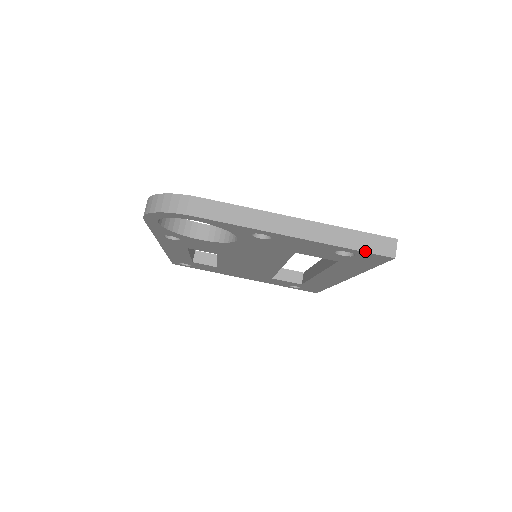
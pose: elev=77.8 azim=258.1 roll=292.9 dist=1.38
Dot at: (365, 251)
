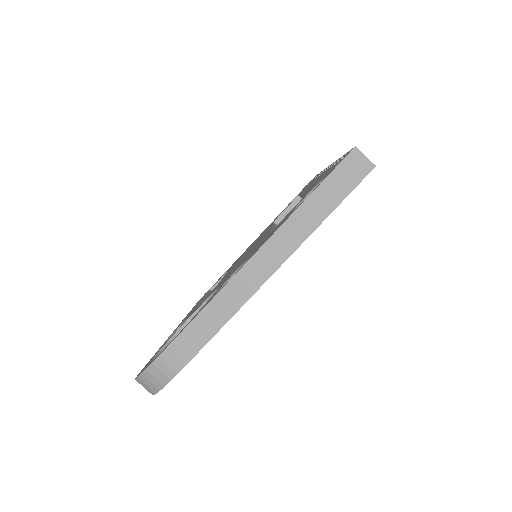
Dot at: (344, 198)
